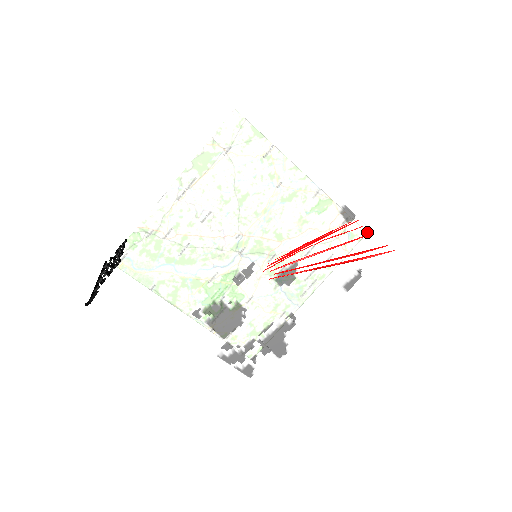
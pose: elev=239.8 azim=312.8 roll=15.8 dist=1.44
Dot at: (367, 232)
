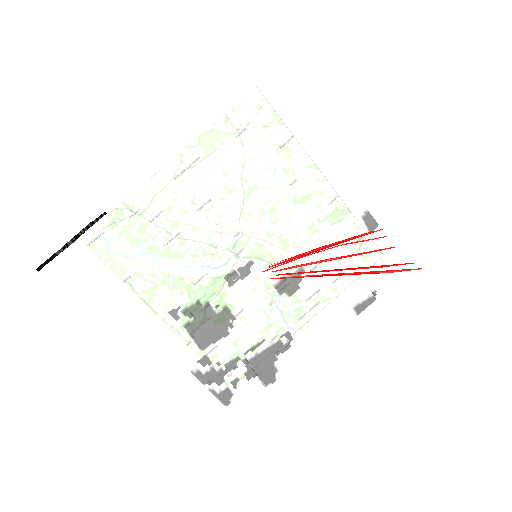
Dot at: (389, 247)
